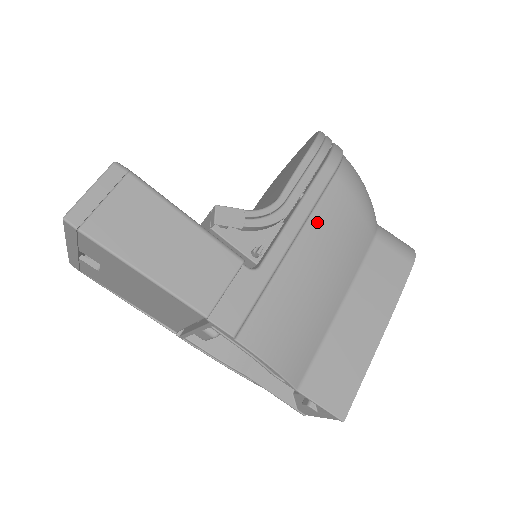
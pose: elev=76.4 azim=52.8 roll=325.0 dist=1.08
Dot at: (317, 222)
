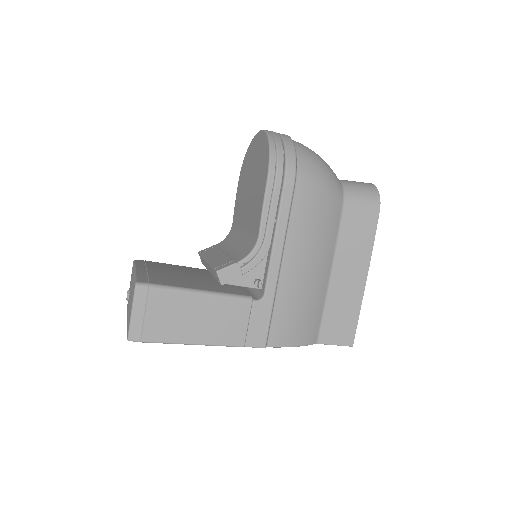
Dot at: (293, 236)
